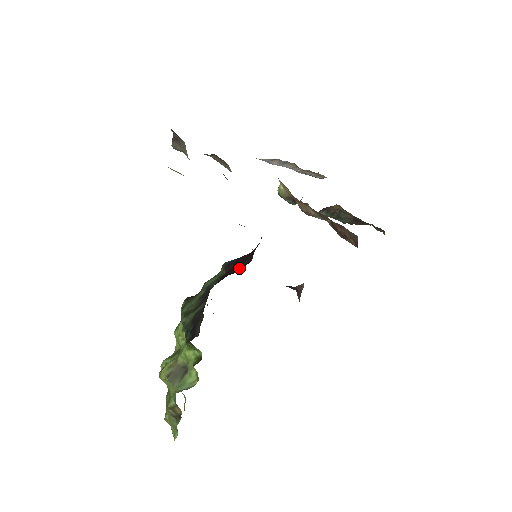
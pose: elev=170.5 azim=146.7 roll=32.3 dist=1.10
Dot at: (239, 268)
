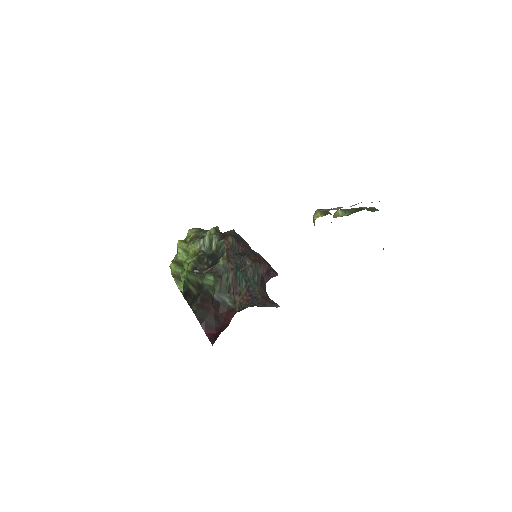
Dot at: (210, 326)
